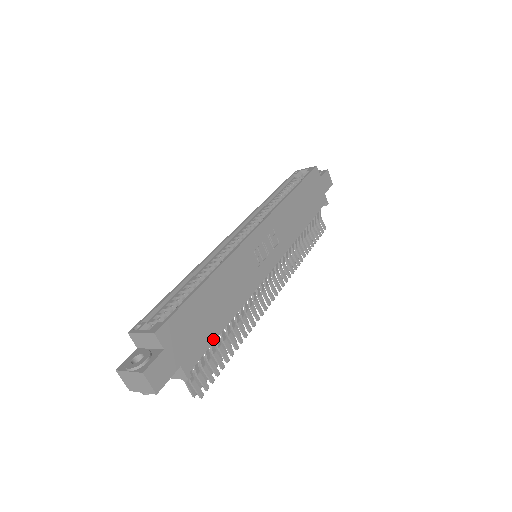
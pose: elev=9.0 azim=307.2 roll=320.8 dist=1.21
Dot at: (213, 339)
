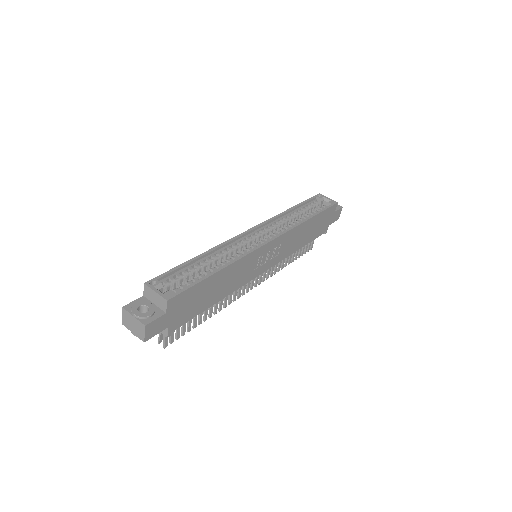
Dot at: (198, 314)
